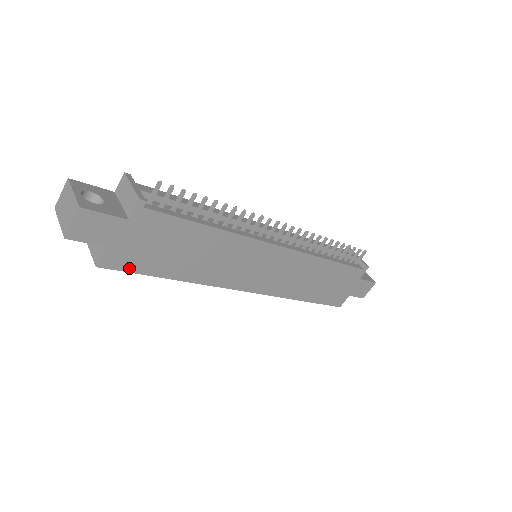
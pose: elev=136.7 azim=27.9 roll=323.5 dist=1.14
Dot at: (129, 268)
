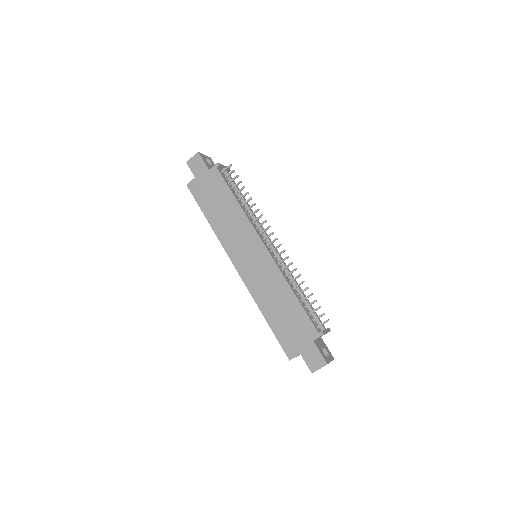
Dot at: (196, 196)
